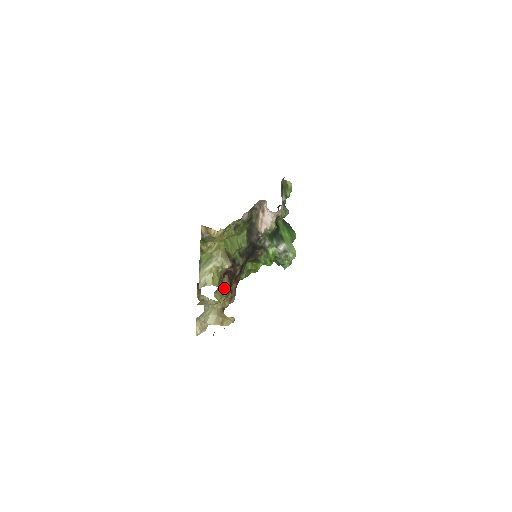
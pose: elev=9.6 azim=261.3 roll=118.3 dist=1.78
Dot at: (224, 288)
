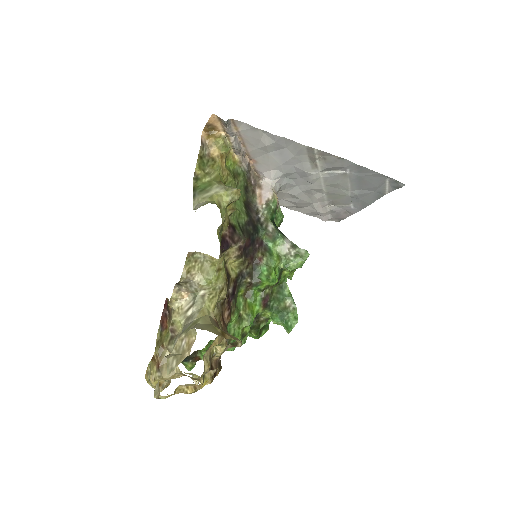
Dot at: occluded
